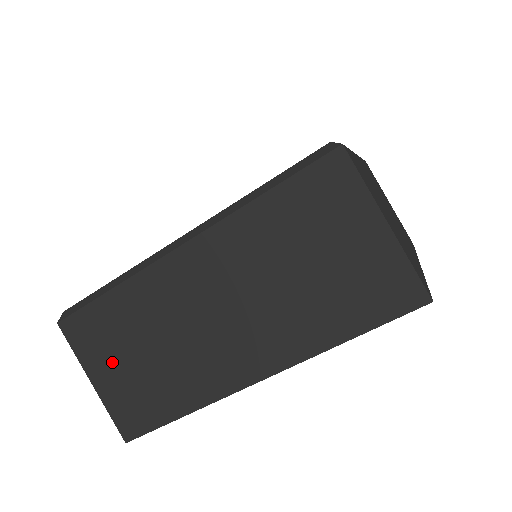
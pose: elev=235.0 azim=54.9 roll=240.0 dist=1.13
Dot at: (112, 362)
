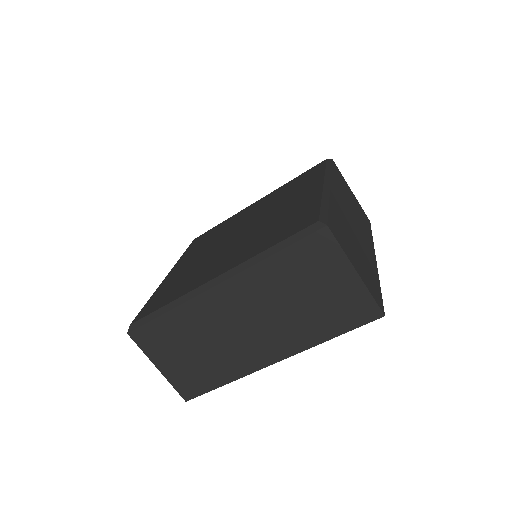
Dot at: (172, 356)
